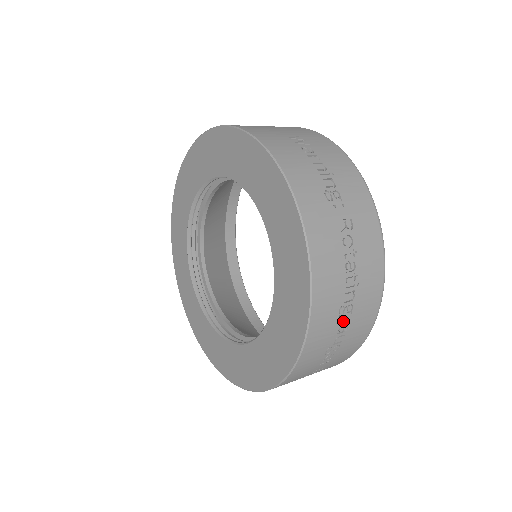
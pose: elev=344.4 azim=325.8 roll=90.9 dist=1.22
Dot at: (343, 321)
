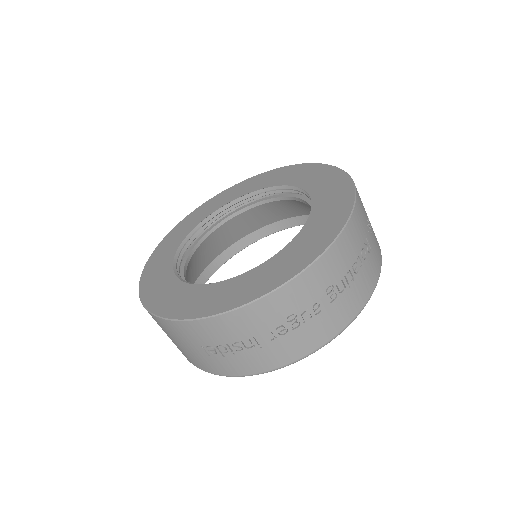
Dot at: (323, 301)
